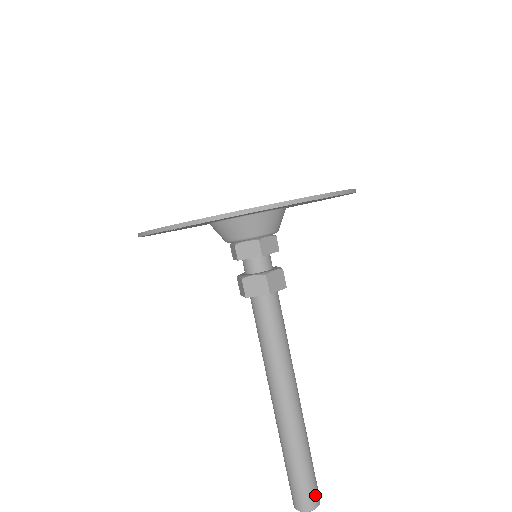
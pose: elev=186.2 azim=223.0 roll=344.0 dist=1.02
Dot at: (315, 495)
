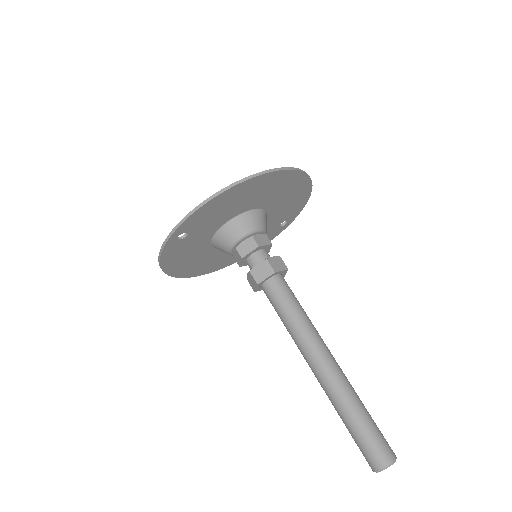
Dot at: (387, 448)
